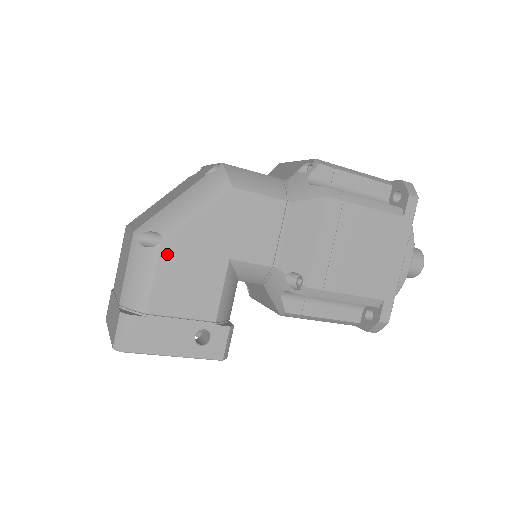
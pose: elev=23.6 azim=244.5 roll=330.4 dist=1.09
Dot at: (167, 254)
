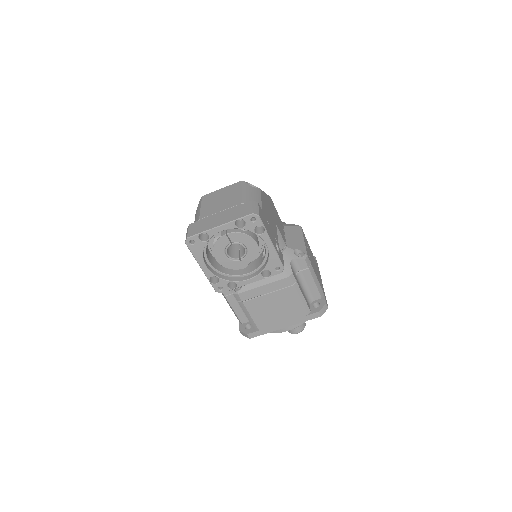
Dot at: (262, 195)
